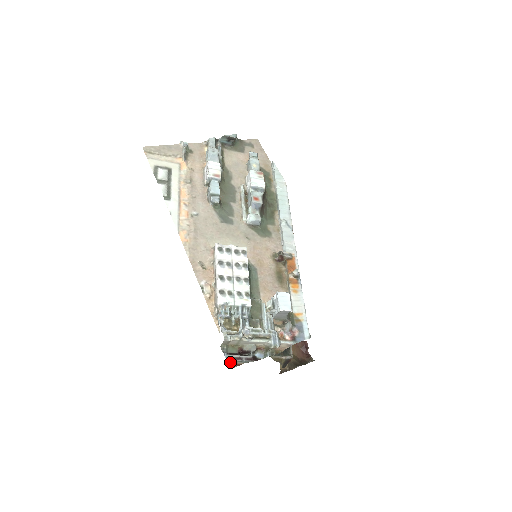
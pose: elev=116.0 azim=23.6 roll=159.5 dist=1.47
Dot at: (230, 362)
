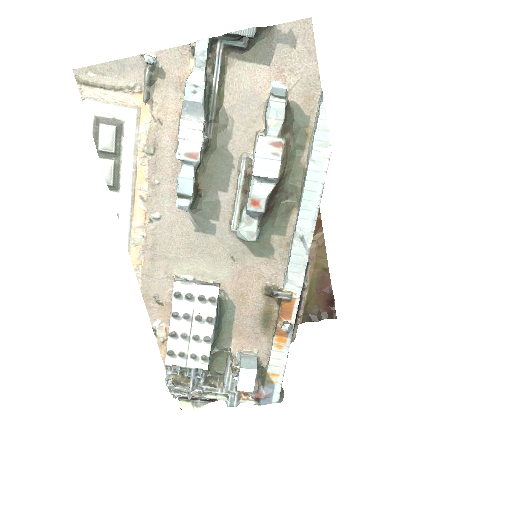
Dot at: (180, 406)
